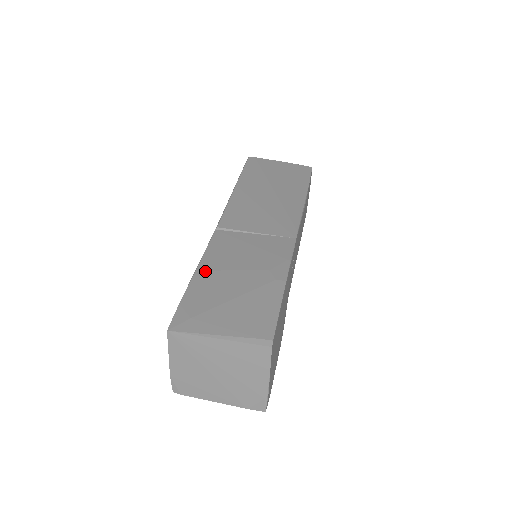
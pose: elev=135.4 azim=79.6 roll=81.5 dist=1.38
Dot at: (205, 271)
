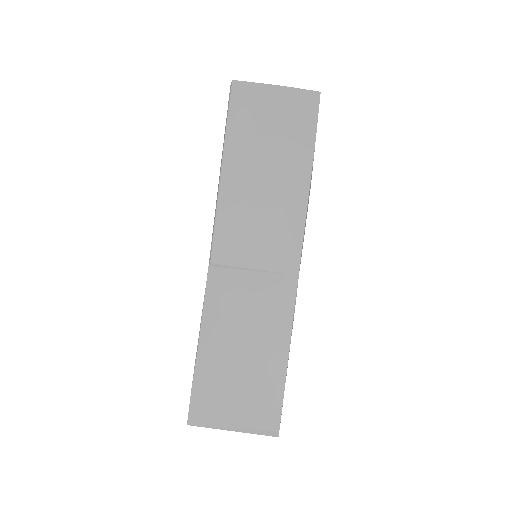
Dot at: (208, 343)
